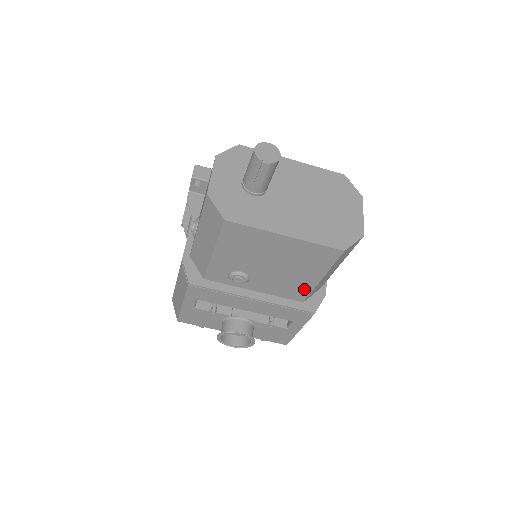
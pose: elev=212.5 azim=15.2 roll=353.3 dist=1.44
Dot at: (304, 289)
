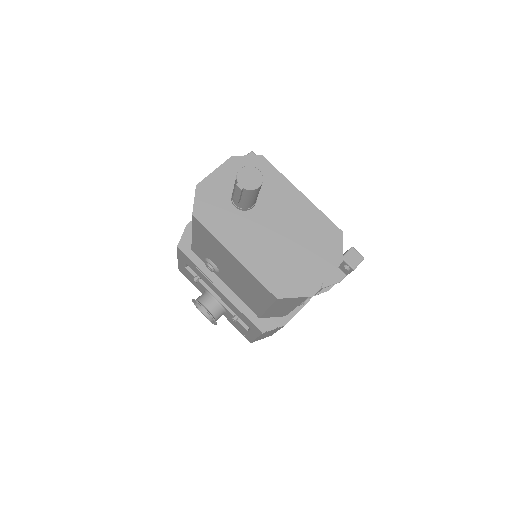
Dot at: (257, 308)
